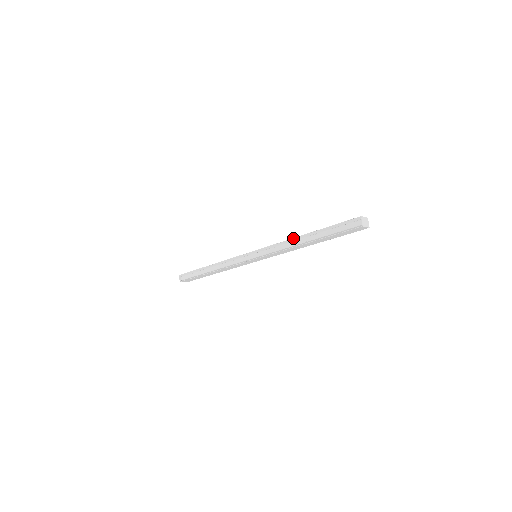
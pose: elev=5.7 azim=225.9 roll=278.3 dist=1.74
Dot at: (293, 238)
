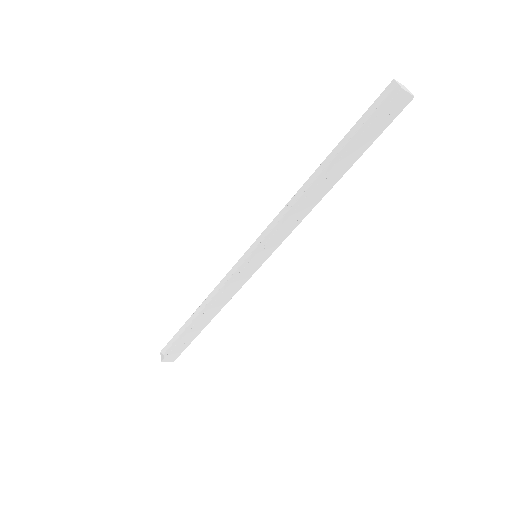
Dot at: (301, 187)
